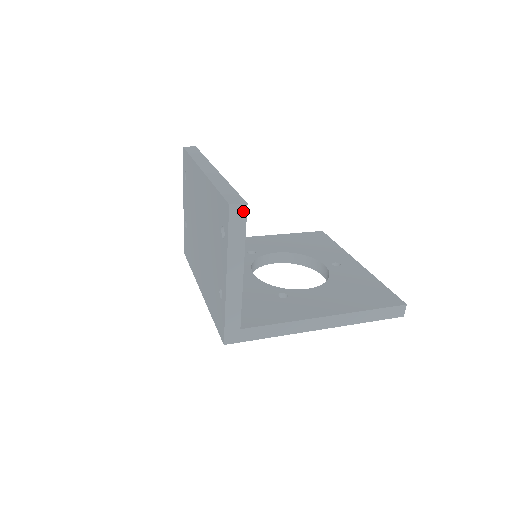
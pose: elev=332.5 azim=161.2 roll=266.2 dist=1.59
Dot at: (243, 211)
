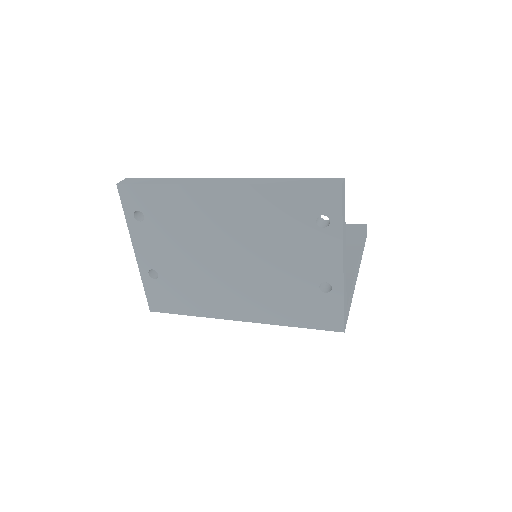
Dot at: (344, 187)
